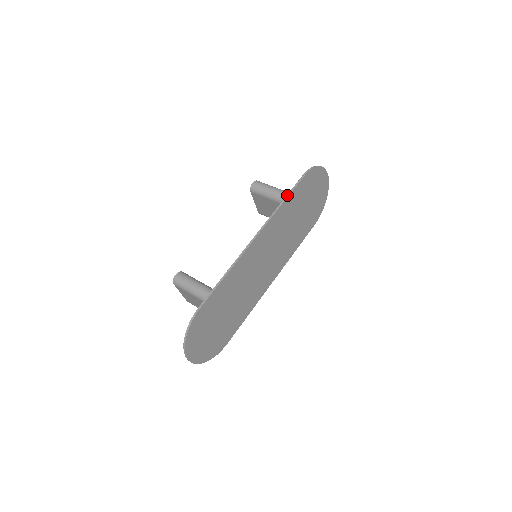
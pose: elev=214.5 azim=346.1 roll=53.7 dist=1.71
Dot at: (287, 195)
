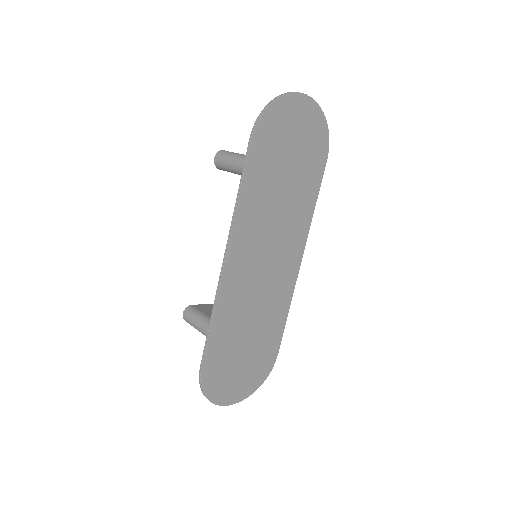
Dot at: (240, 180)
